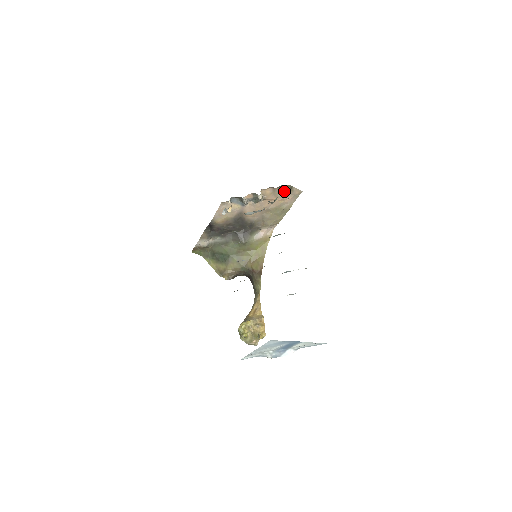
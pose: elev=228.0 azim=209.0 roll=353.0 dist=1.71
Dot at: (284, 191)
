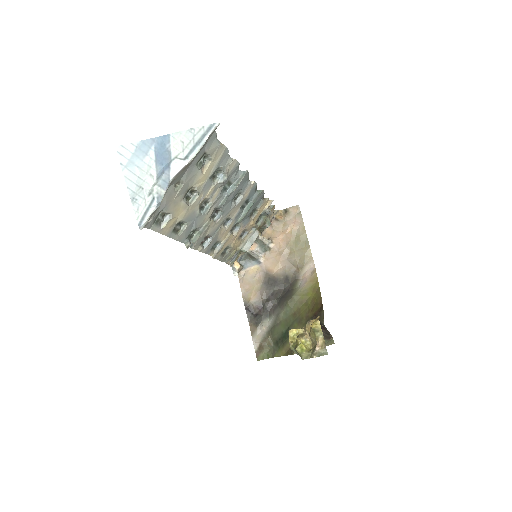
Dot at: (283, 220)
